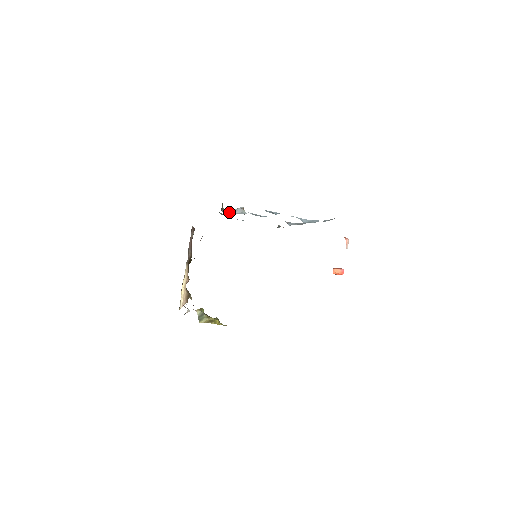
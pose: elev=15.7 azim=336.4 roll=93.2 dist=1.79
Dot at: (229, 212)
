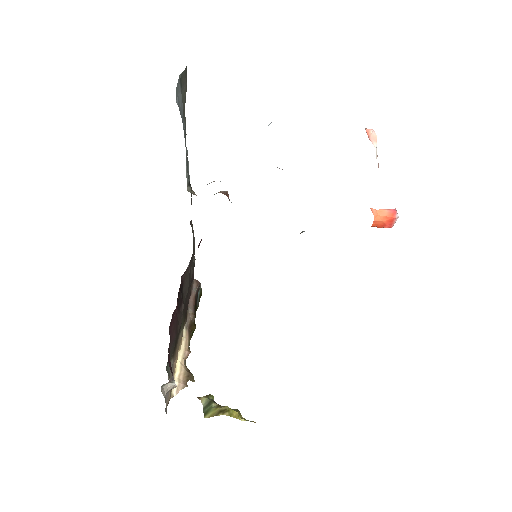
Dot at: occluded
